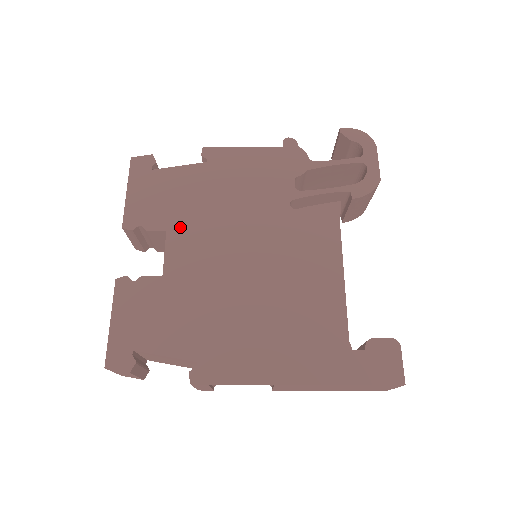
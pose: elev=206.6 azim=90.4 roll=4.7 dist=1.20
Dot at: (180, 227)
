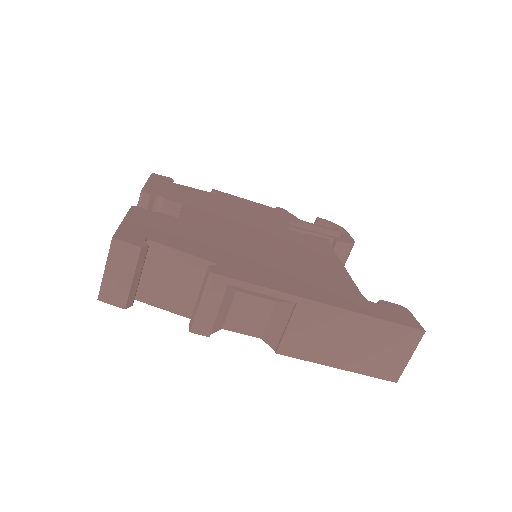
Dot at: (195, 206)
